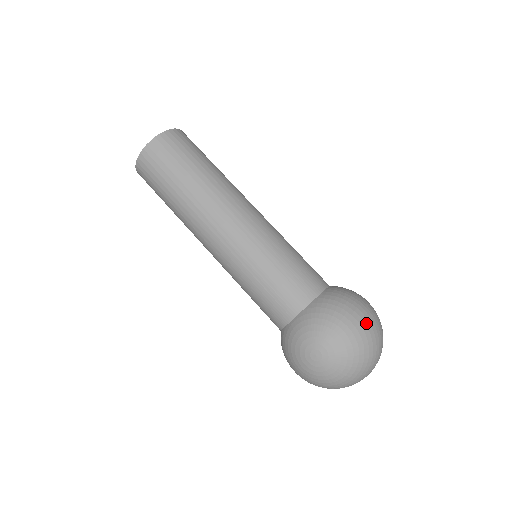
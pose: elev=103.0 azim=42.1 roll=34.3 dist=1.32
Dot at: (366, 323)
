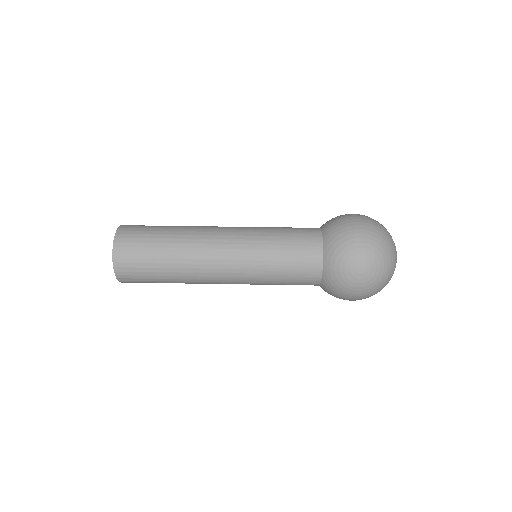
Dot at: (367, 222)
